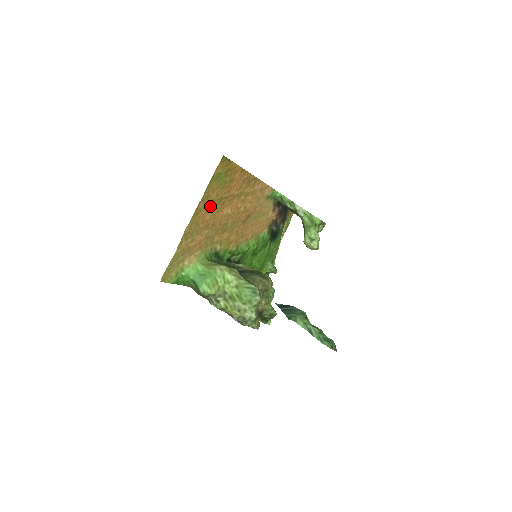
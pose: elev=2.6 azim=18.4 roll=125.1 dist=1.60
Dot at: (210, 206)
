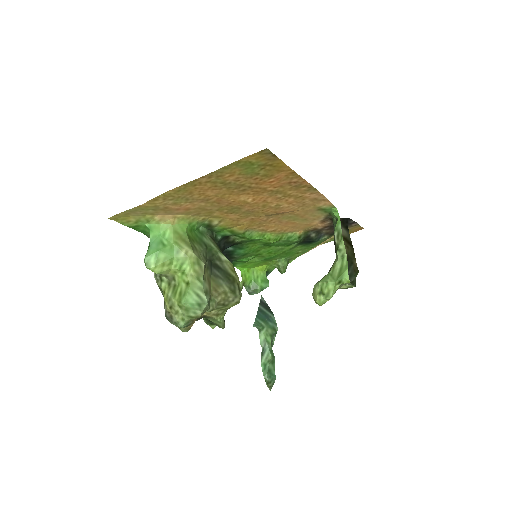
Dot at: (220, 185)
